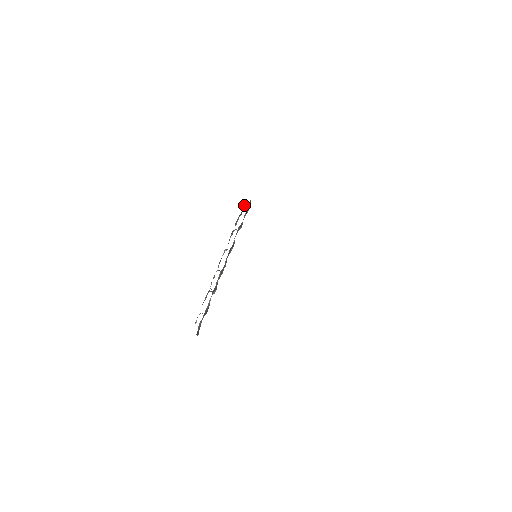
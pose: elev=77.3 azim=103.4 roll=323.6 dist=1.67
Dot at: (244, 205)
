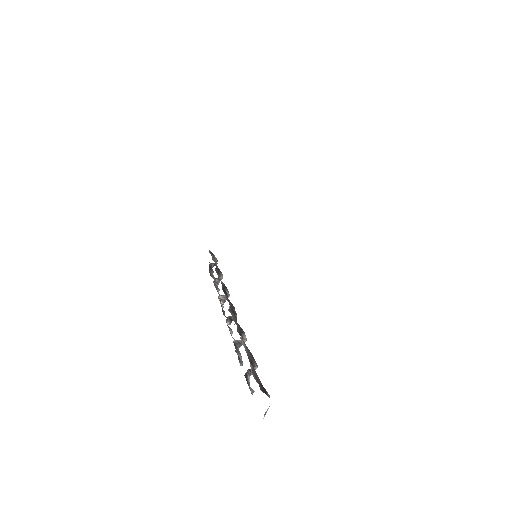
Dot at: occluded
